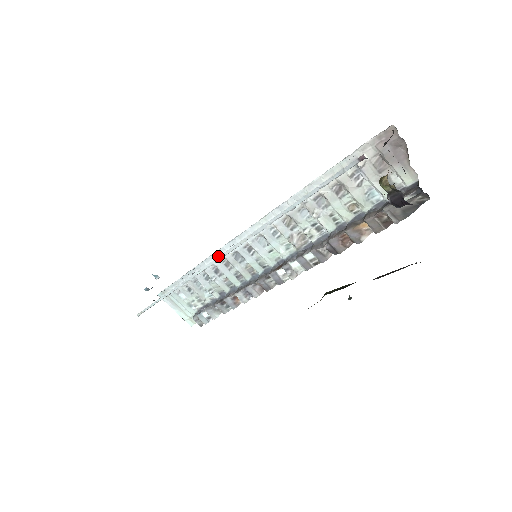
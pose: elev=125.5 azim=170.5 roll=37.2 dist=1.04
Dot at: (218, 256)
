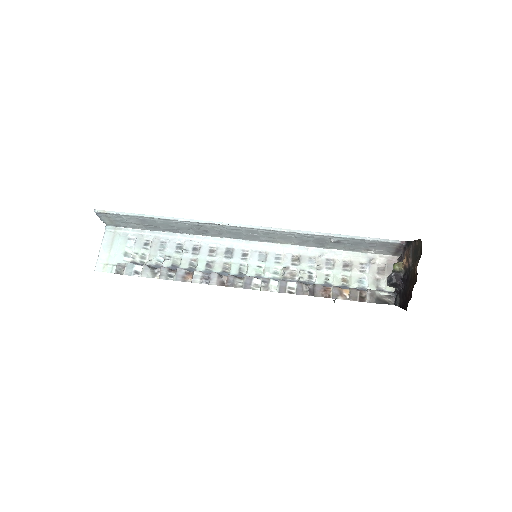
Dot at: (213, 241)
